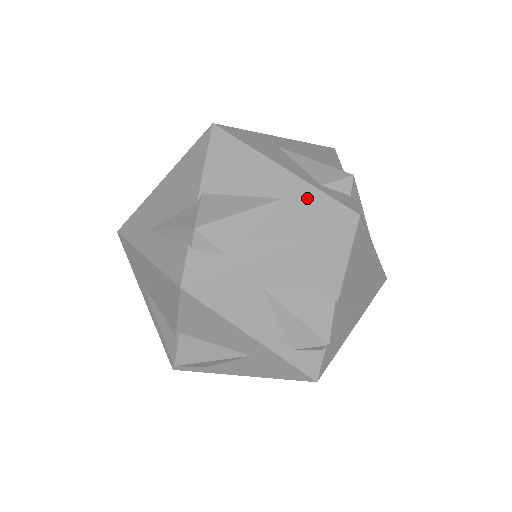
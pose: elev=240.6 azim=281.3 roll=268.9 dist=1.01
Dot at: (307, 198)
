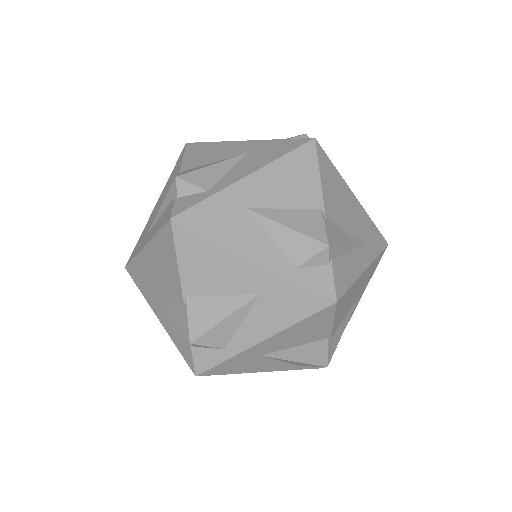
Dot at: (269, 146)
